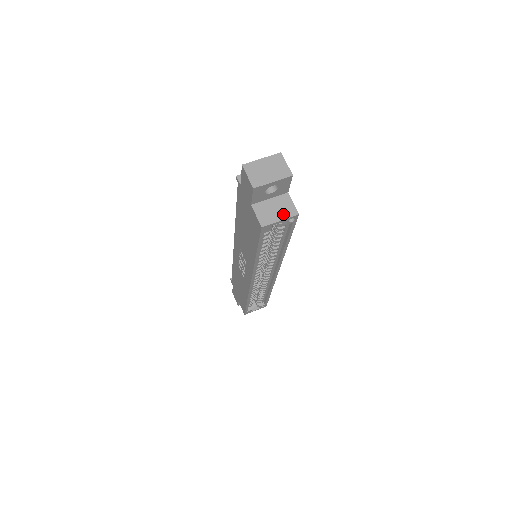
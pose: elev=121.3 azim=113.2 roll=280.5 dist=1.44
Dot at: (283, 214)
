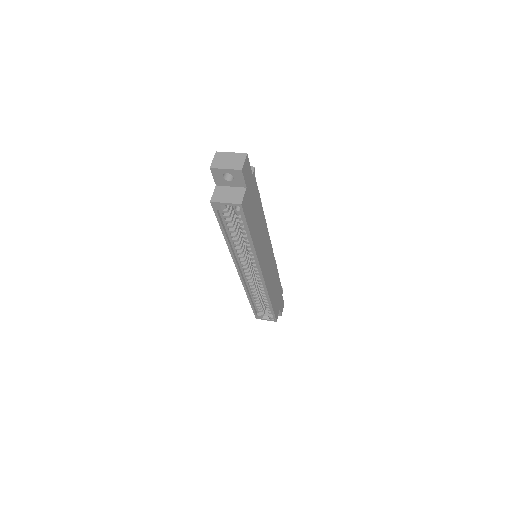
Dot at: (231, 200)
